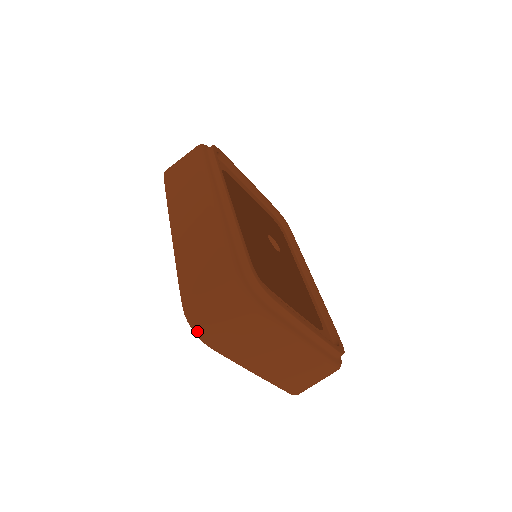
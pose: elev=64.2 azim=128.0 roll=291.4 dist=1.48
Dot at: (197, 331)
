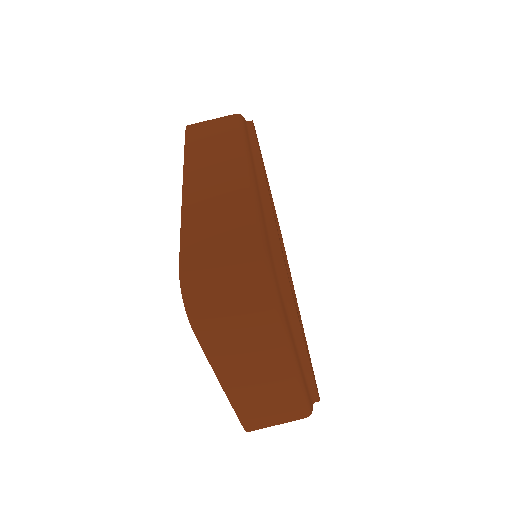
Dot at: (189, 304)
